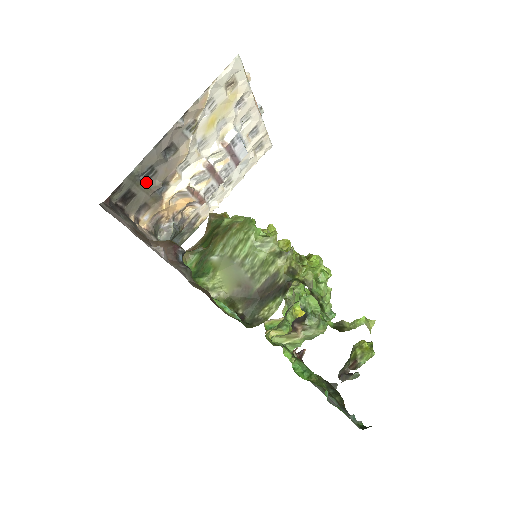
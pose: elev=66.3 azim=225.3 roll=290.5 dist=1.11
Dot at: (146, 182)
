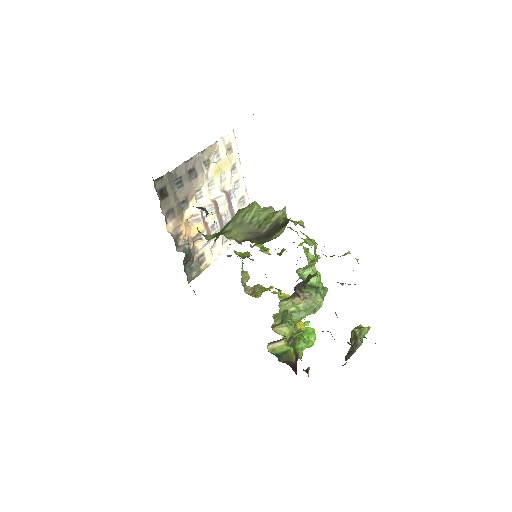
Dot at: (176, 189)
